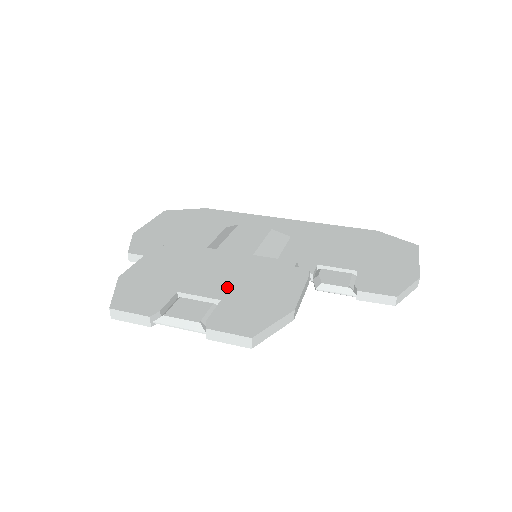
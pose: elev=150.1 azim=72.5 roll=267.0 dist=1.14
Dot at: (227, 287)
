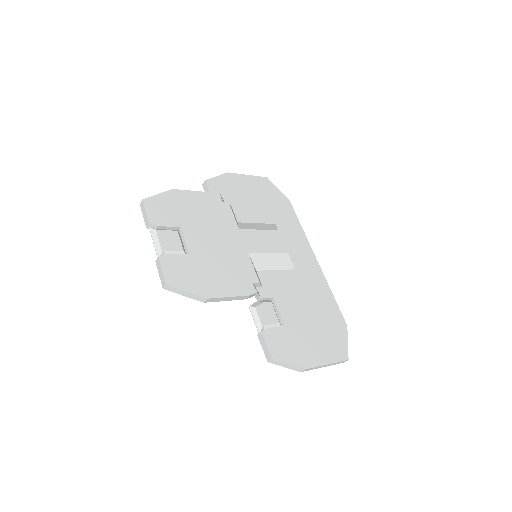
Dot at: (204, 252)
